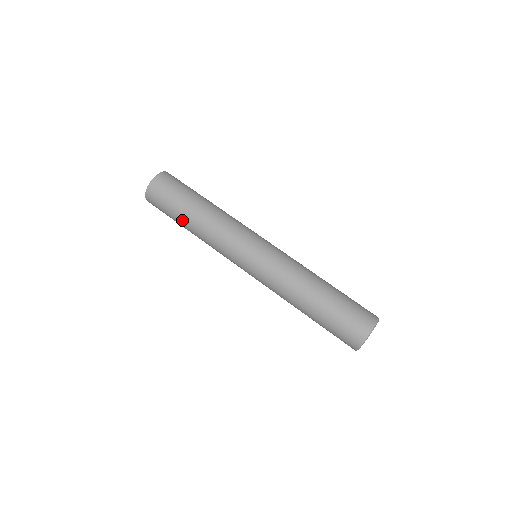
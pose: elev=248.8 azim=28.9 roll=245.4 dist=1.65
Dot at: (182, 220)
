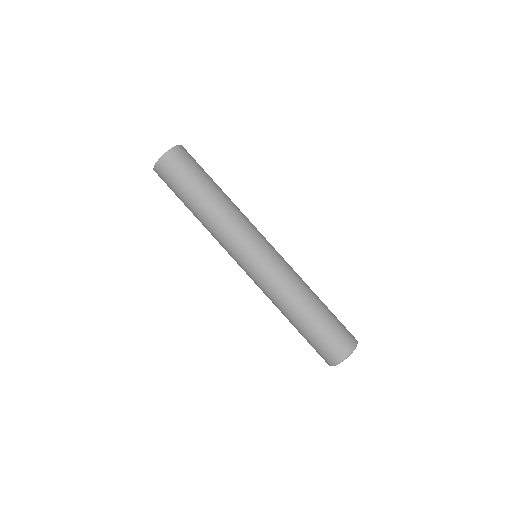
Dot at: (187, 207)
